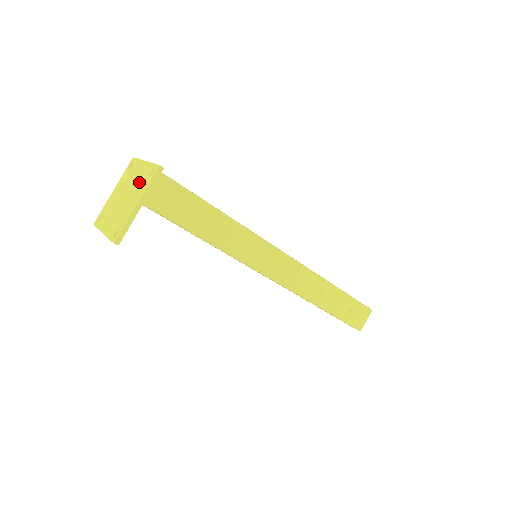
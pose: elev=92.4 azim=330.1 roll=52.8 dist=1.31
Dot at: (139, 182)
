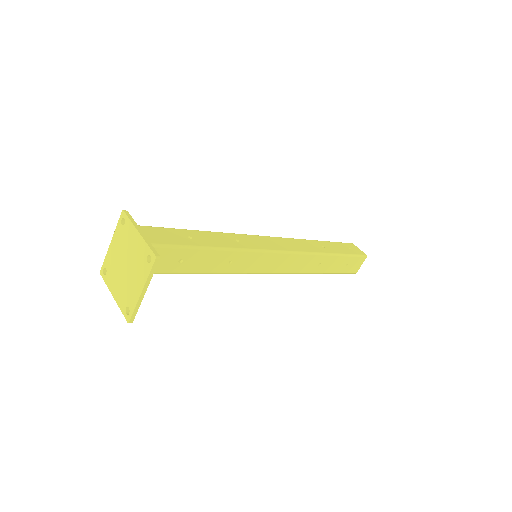
Dot at: (137, 260)
